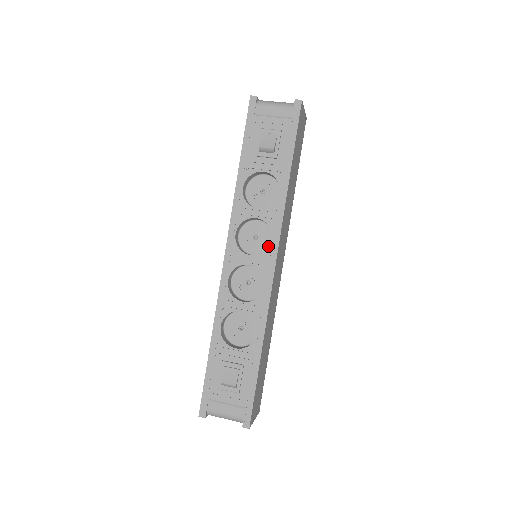
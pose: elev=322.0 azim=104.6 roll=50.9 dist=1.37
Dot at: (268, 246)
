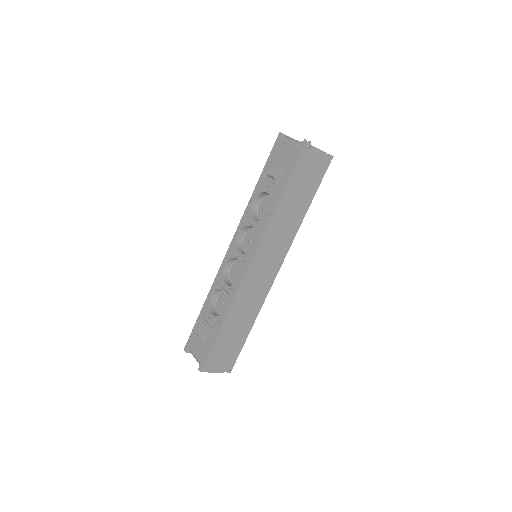
Dot at: occluded
